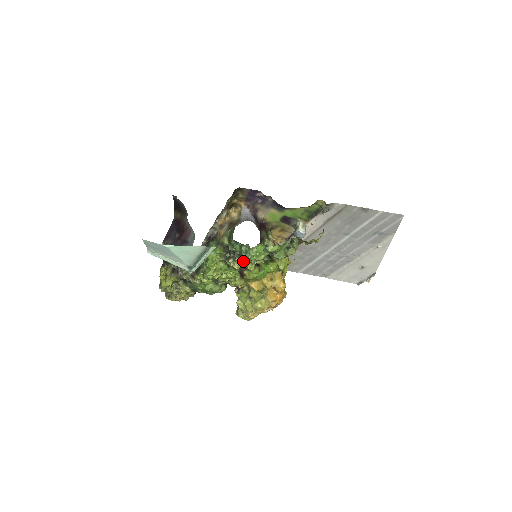
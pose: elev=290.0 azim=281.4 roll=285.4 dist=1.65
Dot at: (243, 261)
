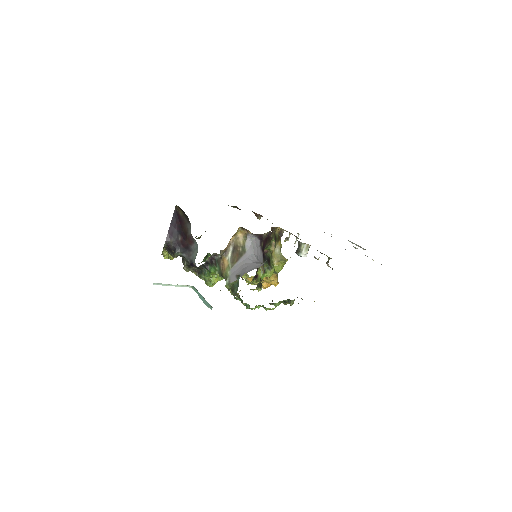
Dot at: occluded
